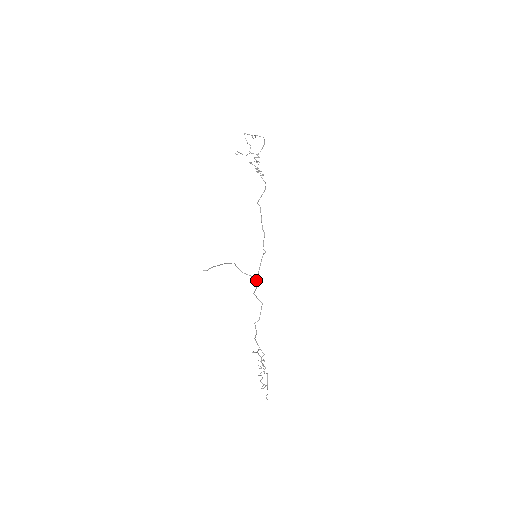
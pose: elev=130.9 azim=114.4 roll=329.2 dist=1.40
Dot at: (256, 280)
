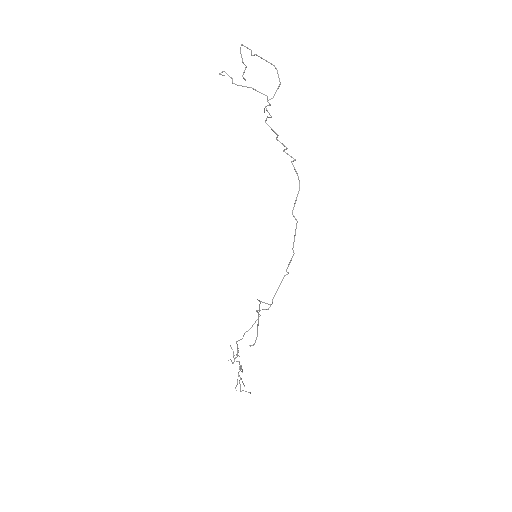
Dot at: occluded
